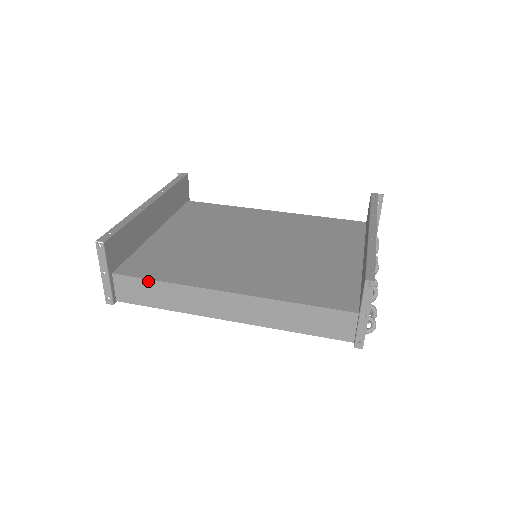
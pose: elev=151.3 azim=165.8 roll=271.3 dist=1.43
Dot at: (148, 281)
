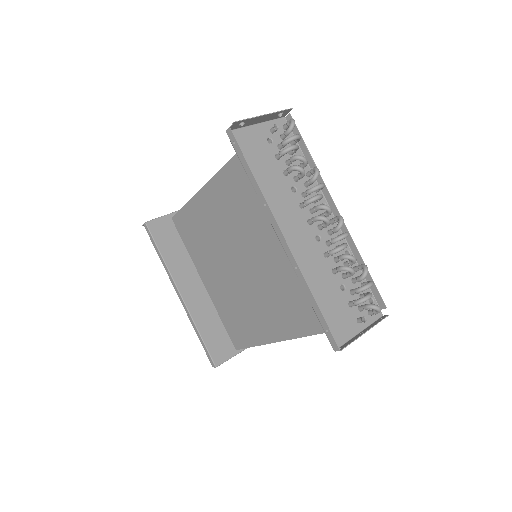
Dot at: occluded
